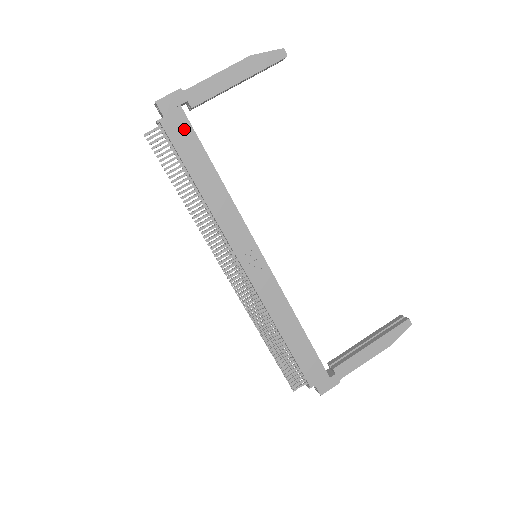
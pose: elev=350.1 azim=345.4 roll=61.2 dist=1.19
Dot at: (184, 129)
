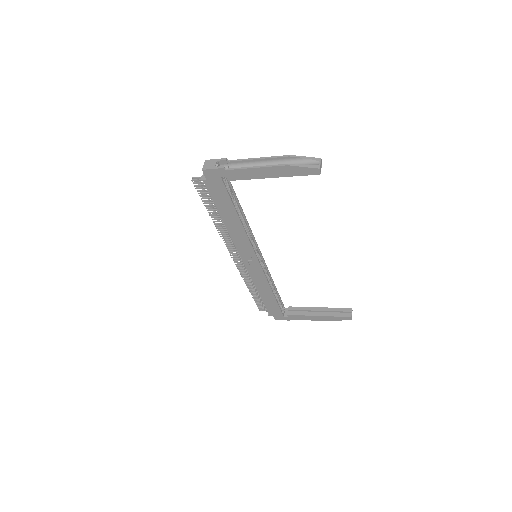
Dot at: (220, 190)
